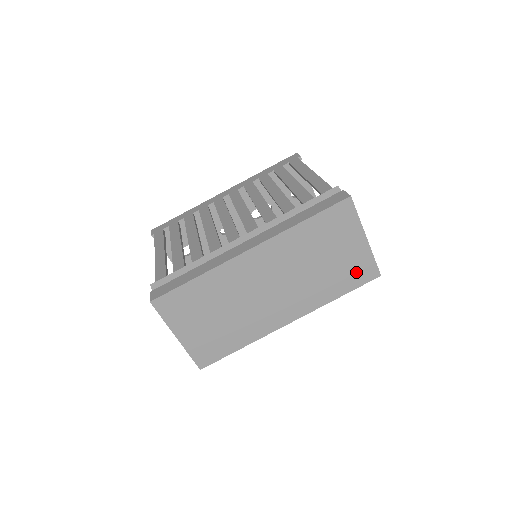
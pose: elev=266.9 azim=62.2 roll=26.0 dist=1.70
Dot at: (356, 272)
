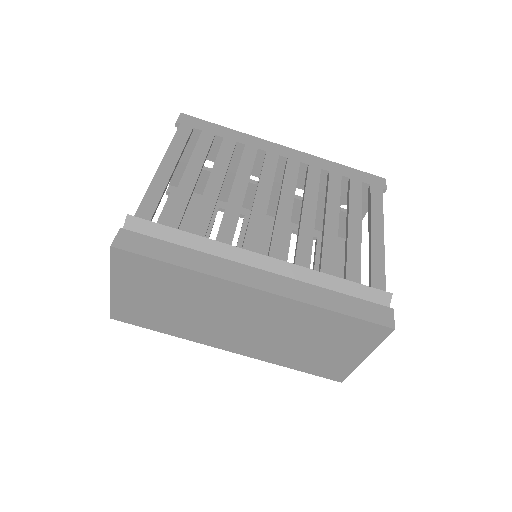
Dot at: (326, 367)
